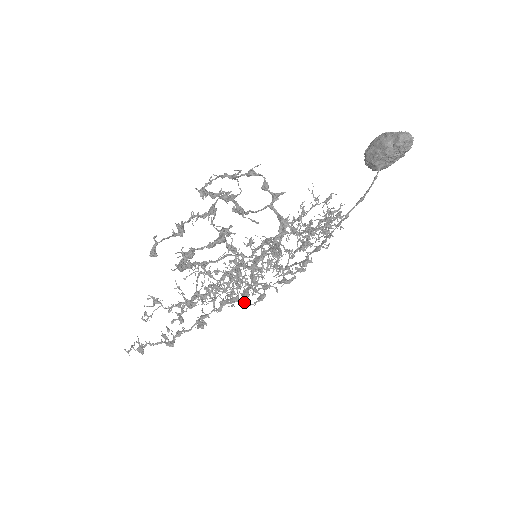
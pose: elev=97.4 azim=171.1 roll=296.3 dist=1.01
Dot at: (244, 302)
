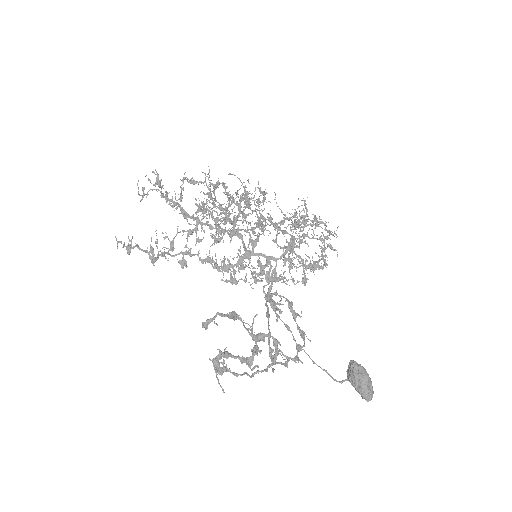
Dot at: (221, 269)
